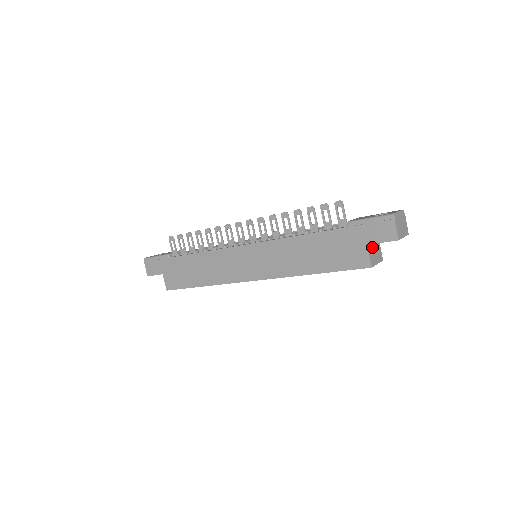
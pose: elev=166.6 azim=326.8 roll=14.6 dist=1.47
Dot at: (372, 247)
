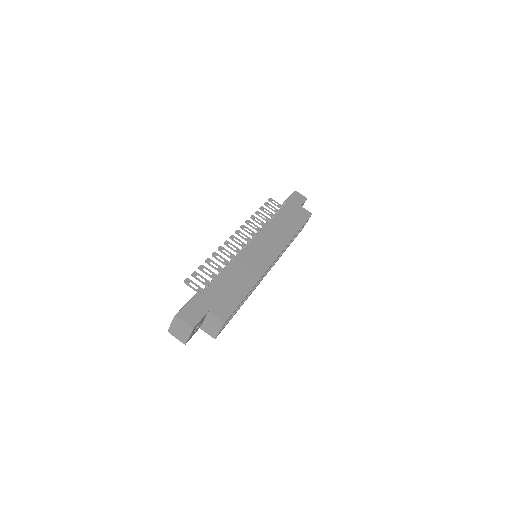
Dot at: occluded
